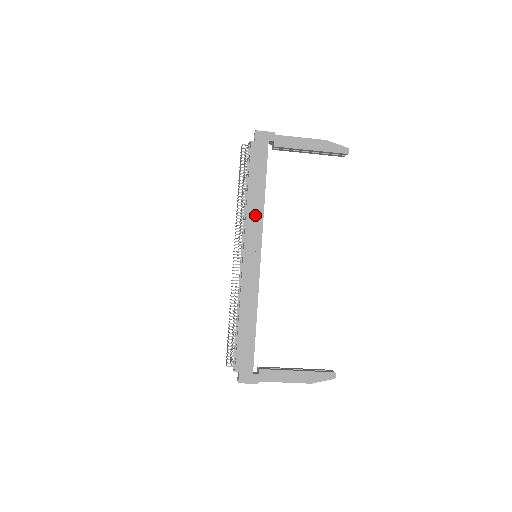
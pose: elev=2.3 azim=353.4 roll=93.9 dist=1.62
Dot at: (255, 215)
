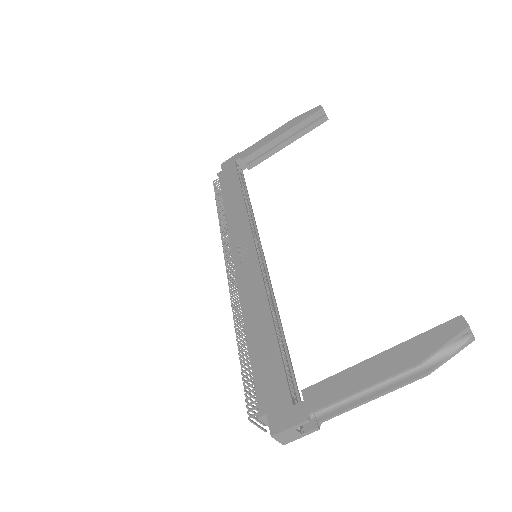
Dot at: (237, 217)
